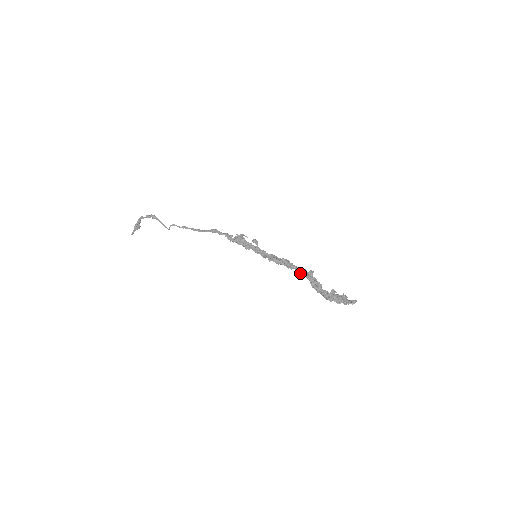
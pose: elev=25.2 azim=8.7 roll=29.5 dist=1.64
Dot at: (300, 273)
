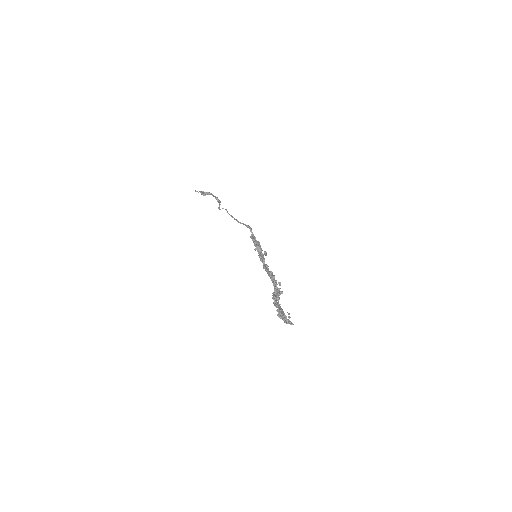
Dot at: (274, 282)
